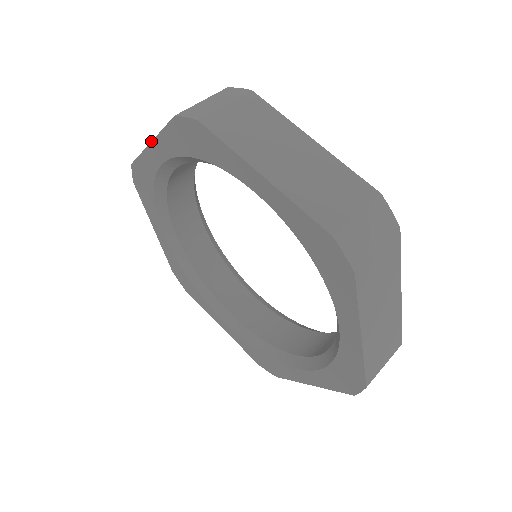
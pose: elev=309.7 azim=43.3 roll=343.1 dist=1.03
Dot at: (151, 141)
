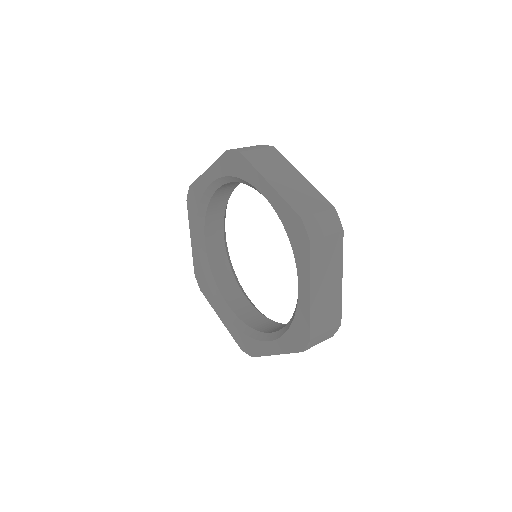
Dot at: (190, 236)
